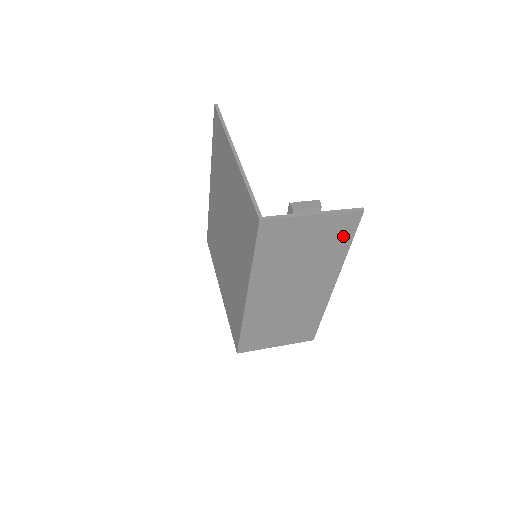
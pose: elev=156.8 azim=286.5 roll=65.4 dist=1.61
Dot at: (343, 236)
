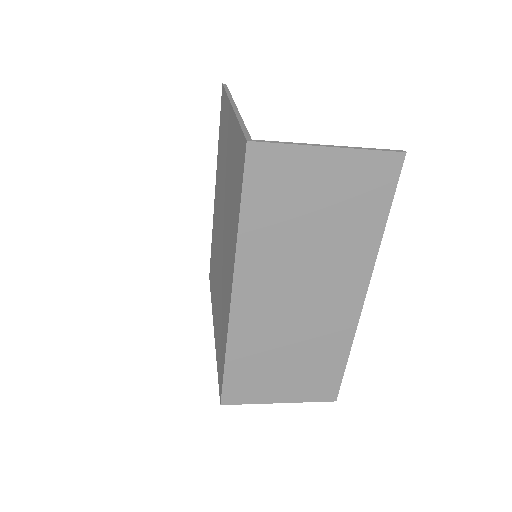
Dot at: (375, 199)
